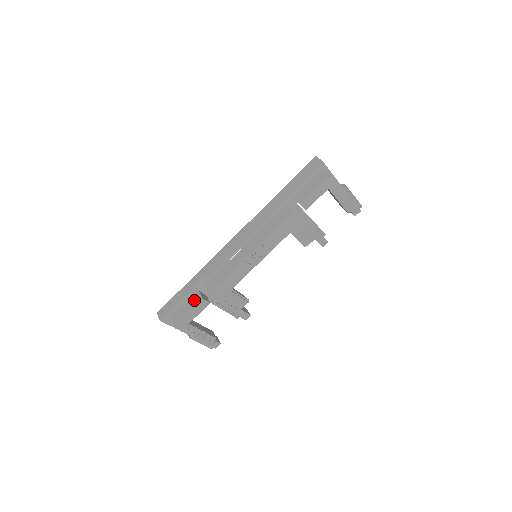
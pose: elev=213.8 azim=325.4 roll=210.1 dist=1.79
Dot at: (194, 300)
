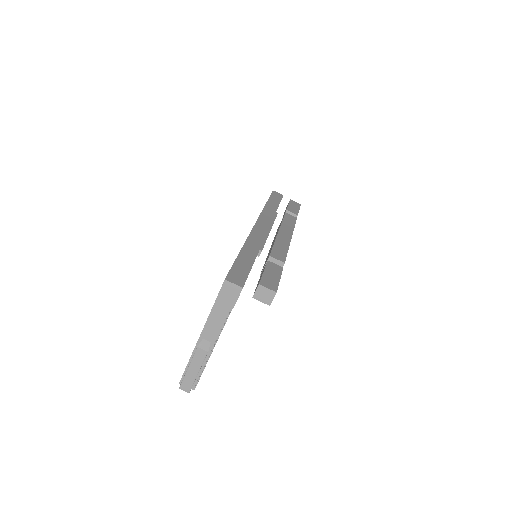
Dot at: (273, 268)
